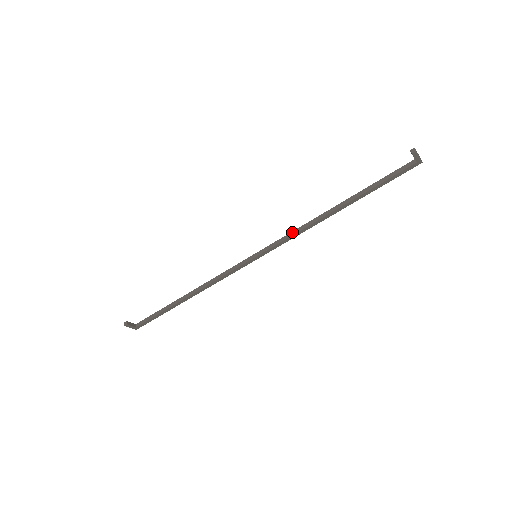
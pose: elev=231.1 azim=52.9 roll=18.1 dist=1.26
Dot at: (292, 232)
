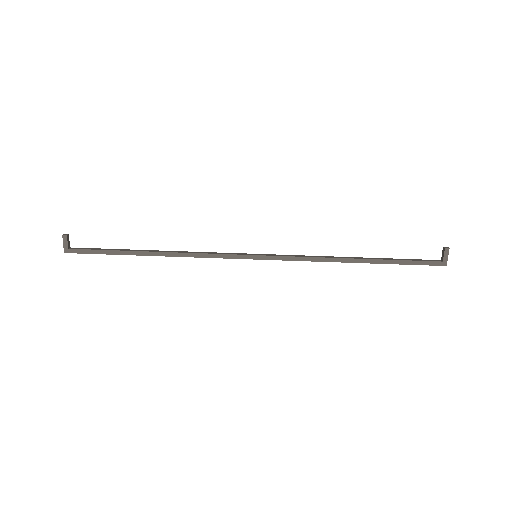
Dot at: occluded
